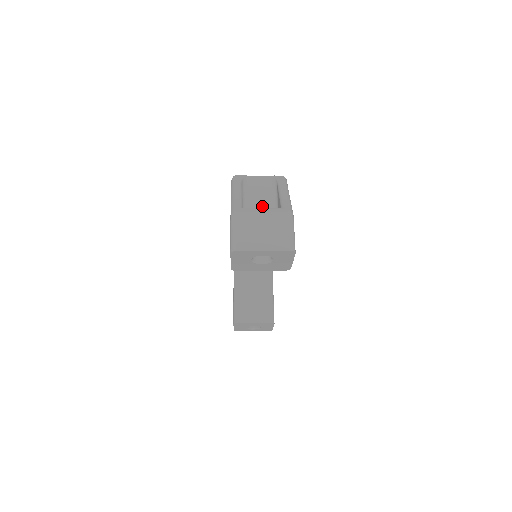
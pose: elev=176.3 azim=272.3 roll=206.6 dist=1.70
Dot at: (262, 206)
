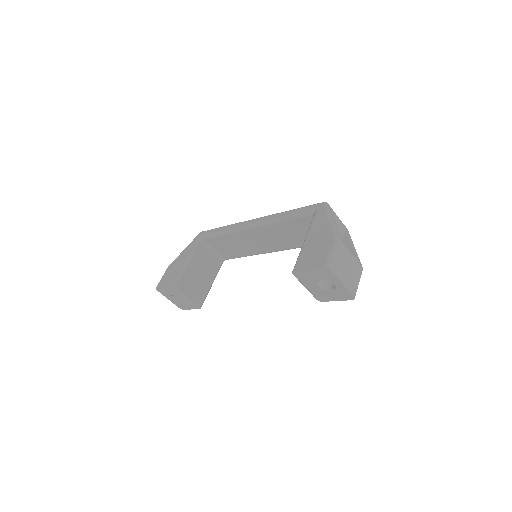
Dot at: occluded
